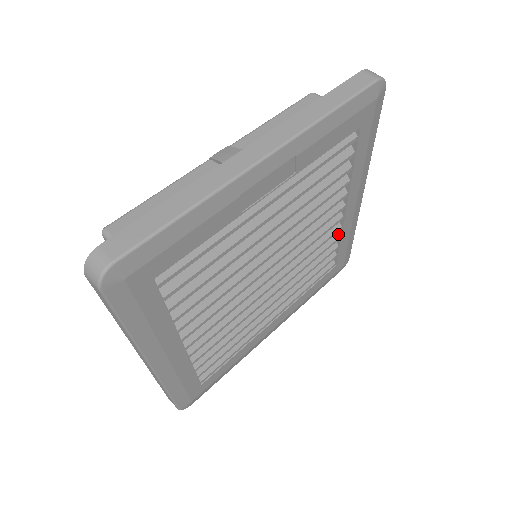
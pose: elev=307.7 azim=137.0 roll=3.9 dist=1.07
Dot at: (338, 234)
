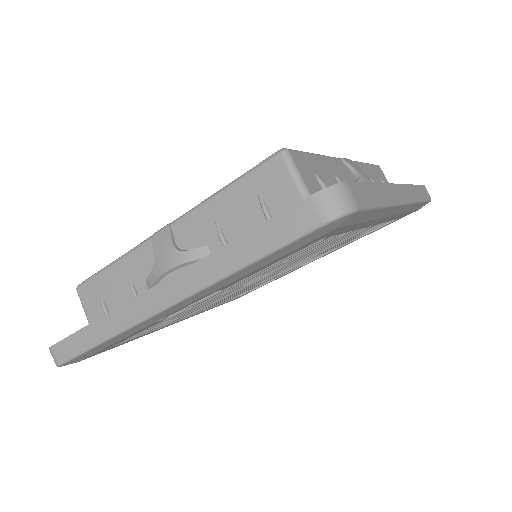
Dot at: occluded
